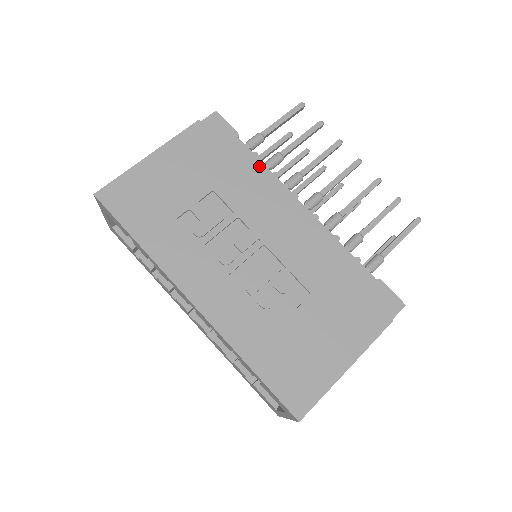
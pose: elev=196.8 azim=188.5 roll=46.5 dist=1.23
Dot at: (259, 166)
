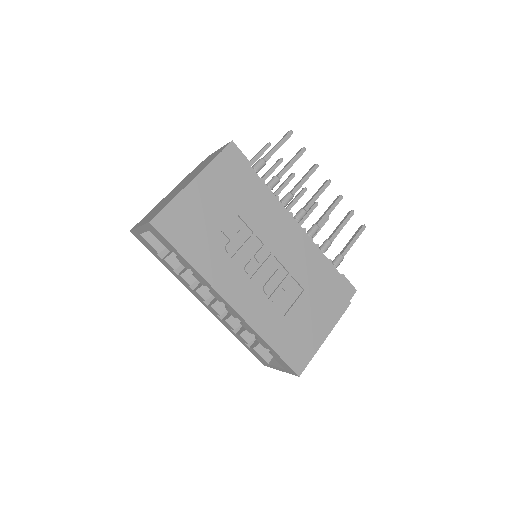
Dot at: (266, 190)
